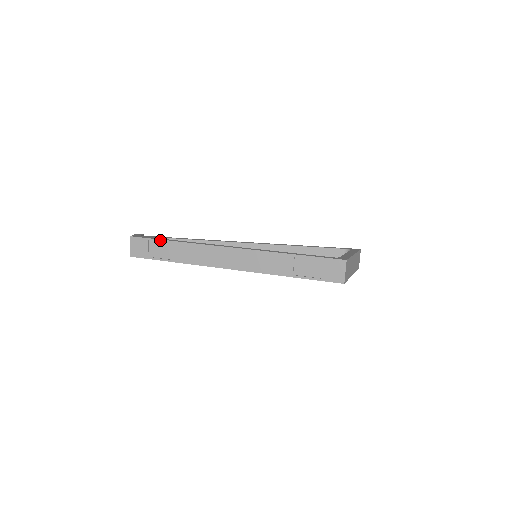
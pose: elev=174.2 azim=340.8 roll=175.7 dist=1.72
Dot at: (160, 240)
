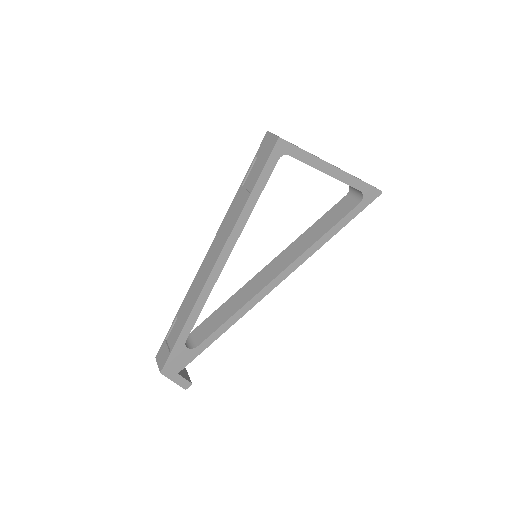
Dot at: (171, 326)
